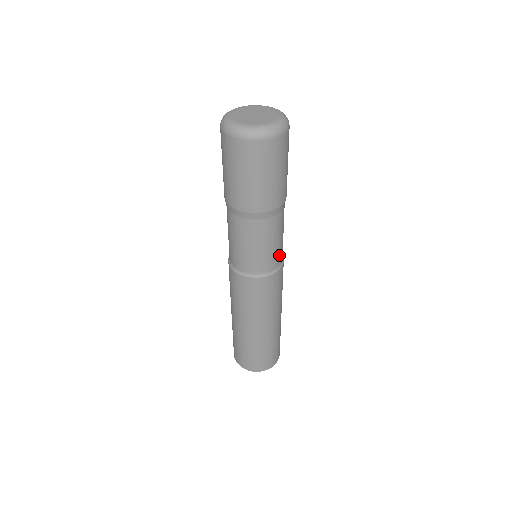
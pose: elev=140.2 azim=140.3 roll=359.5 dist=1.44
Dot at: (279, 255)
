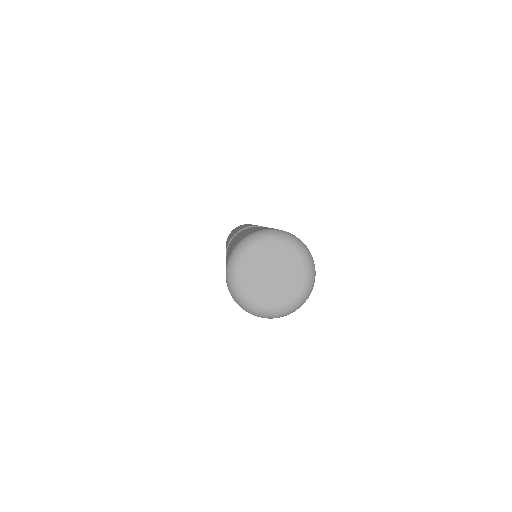
Dot at: occluded
